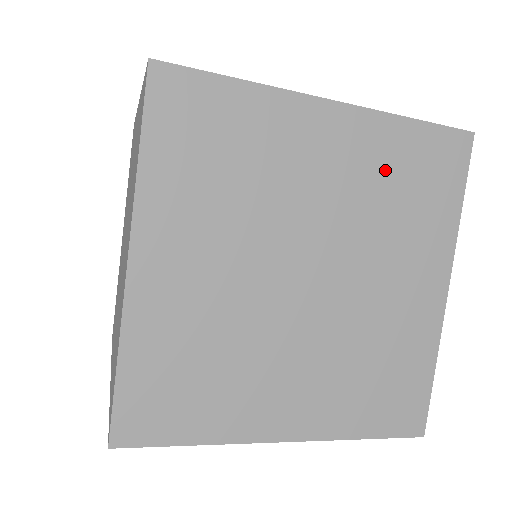
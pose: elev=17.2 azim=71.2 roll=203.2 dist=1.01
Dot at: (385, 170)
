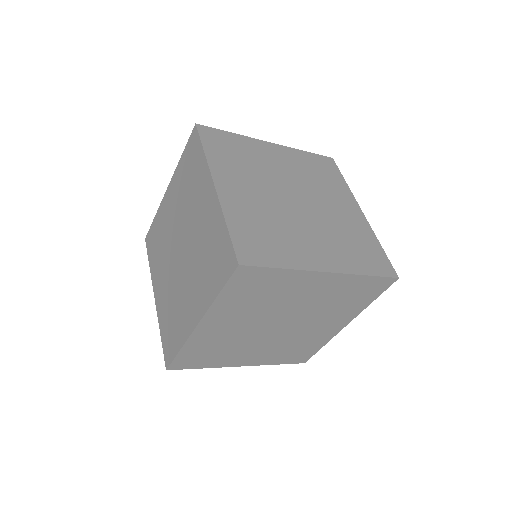
Dot at: (305, 166)
